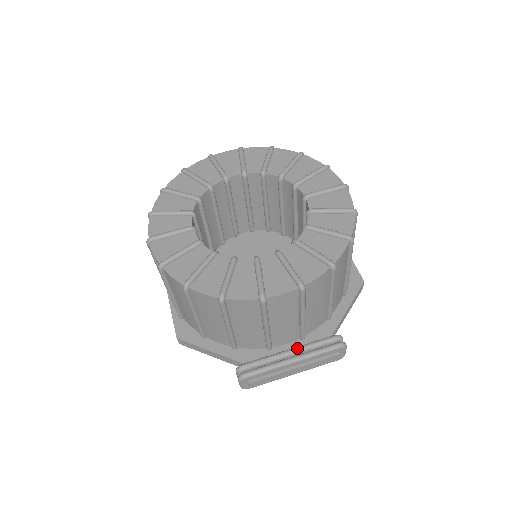
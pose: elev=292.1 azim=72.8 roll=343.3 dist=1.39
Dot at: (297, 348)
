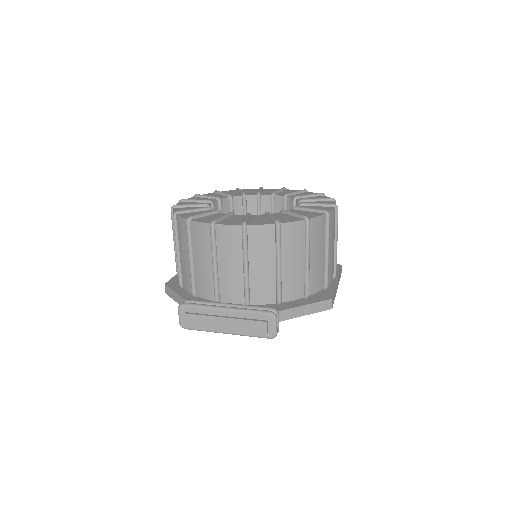
Dot at: (235, 304)
